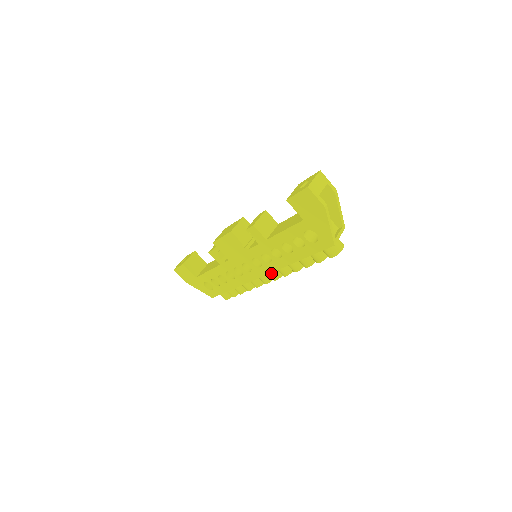
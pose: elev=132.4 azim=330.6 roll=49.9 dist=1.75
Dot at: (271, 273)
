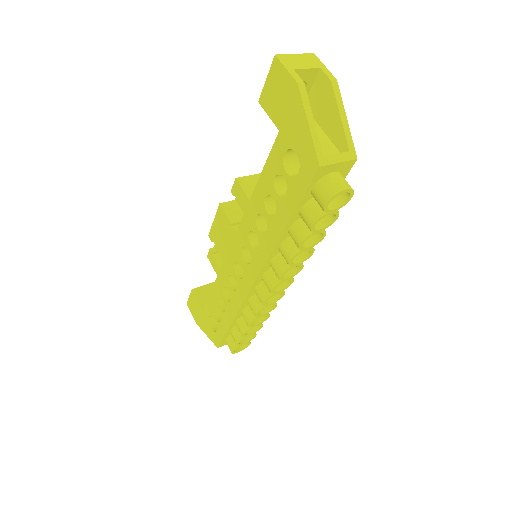
Dot at: (265, 276)
